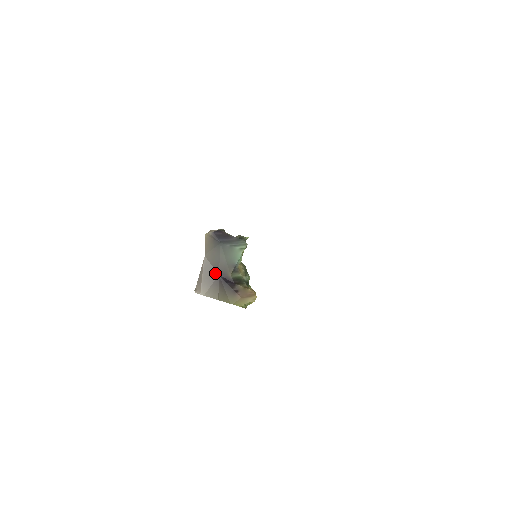
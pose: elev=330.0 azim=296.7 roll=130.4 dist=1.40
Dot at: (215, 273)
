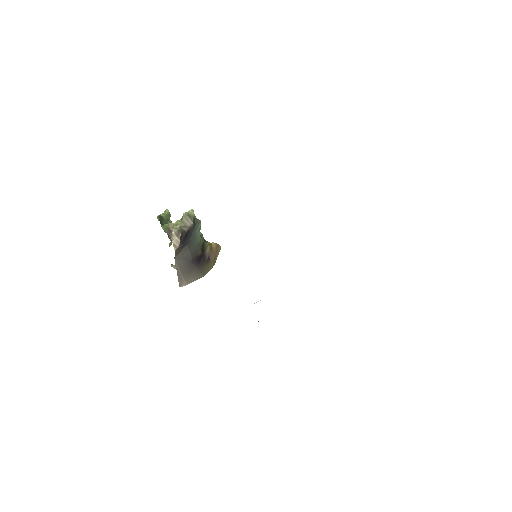
Dot at: (189, 263)
